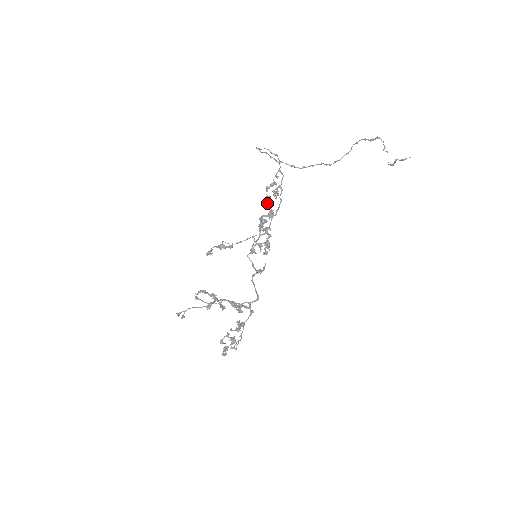
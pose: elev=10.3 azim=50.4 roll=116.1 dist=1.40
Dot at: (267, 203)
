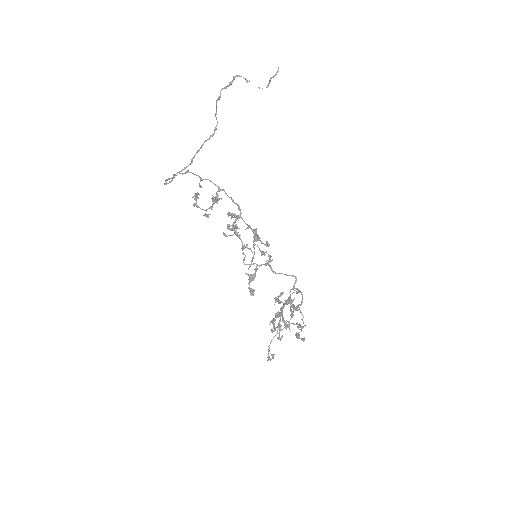
Dot at: (207, 215)
